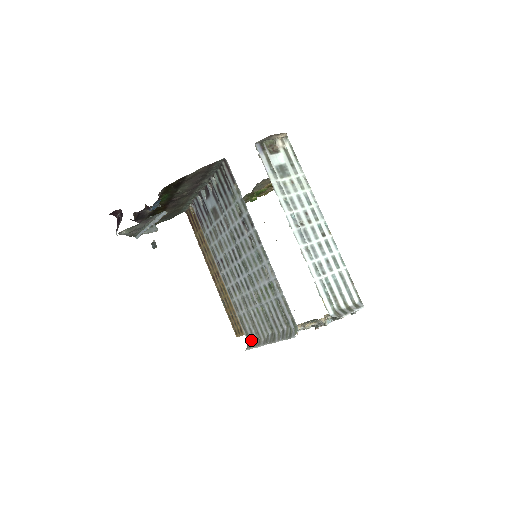
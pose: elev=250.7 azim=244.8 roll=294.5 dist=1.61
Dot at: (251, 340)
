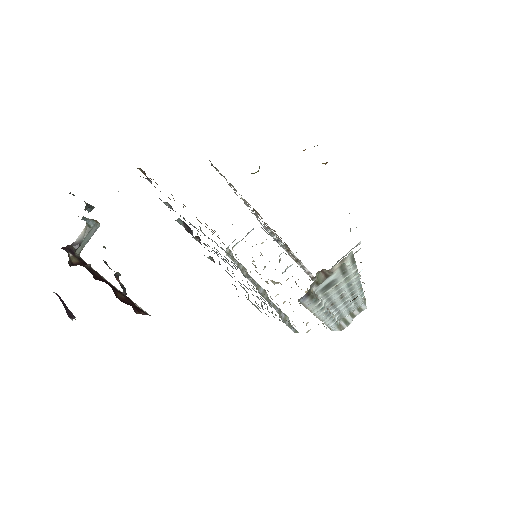
Dot at: (234, 258)
